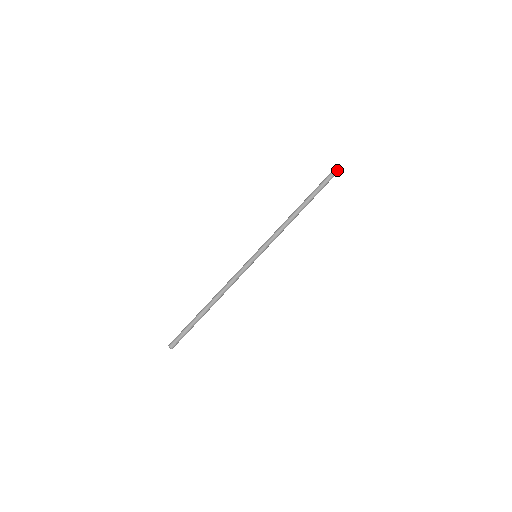
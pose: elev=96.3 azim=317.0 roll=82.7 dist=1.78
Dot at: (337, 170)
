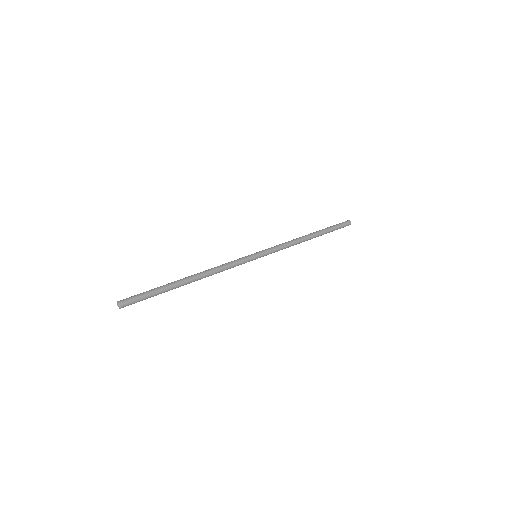
Dot at: (345, 221)
